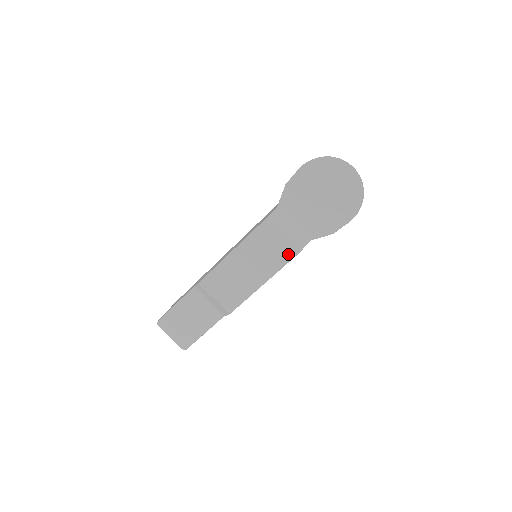
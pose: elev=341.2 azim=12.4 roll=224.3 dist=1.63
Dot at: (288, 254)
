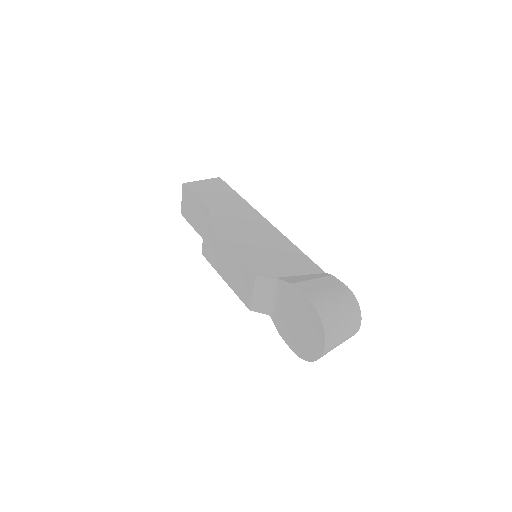
Dot at: (246, 300)
